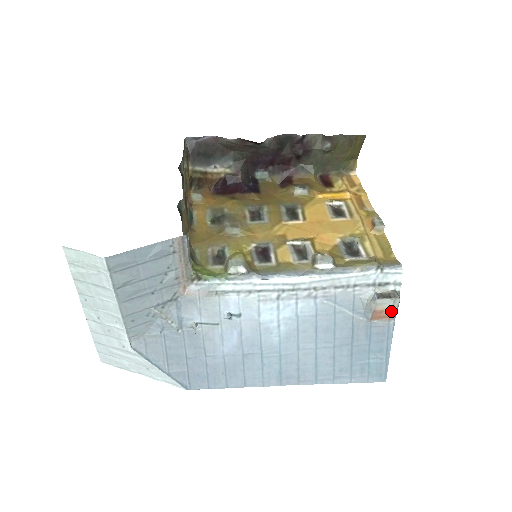
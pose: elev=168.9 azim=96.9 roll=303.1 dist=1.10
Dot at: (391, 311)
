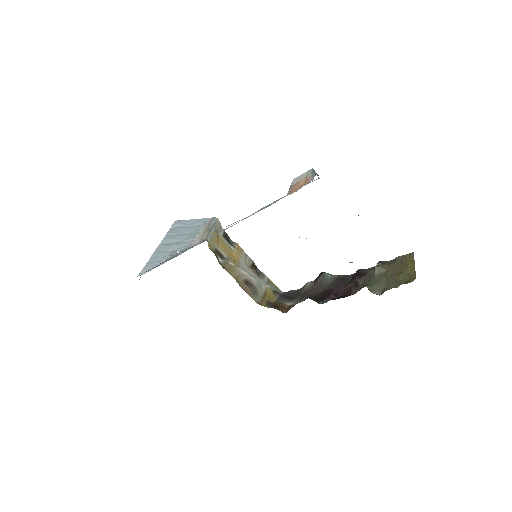
Dot at: (306, 180)
